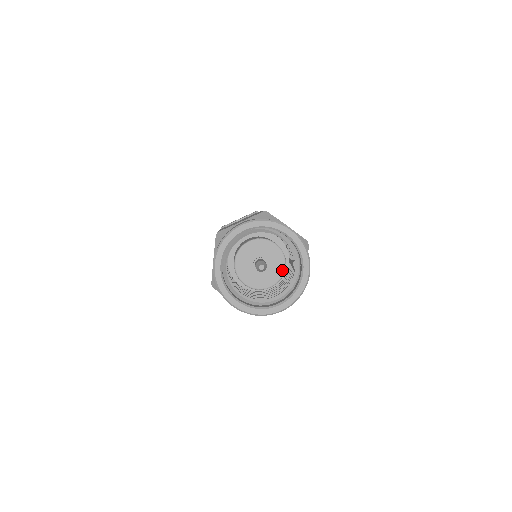
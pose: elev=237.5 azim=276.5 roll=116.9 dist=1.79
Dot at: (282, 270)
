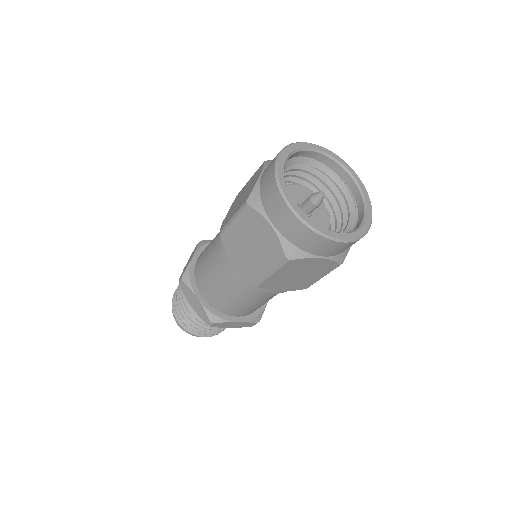
Dot at: (326, 228)
